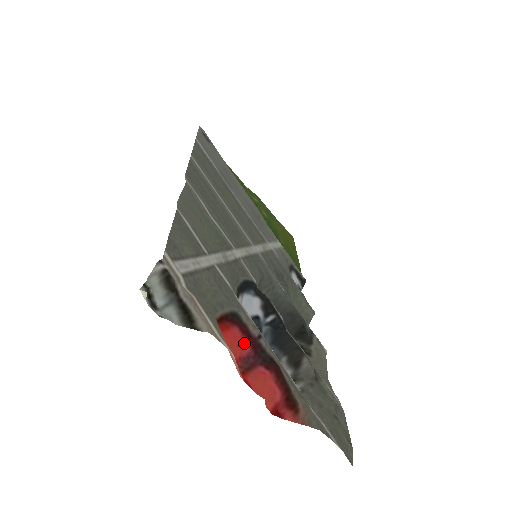
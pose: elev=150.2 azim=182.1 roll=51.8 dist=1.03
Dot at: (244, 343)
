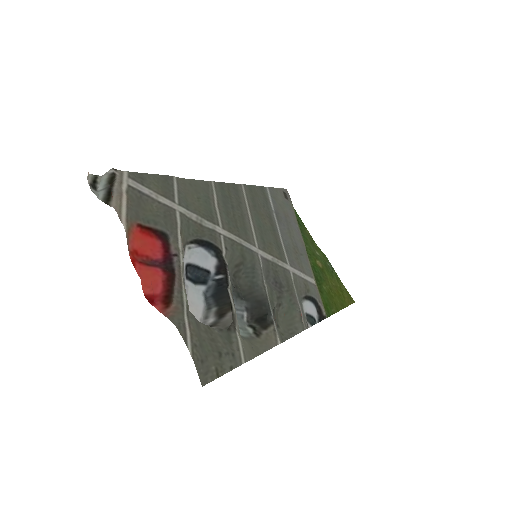
Dot at: (160, 253)
